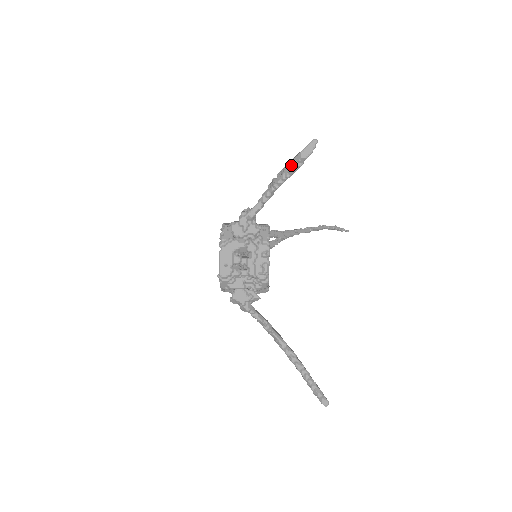
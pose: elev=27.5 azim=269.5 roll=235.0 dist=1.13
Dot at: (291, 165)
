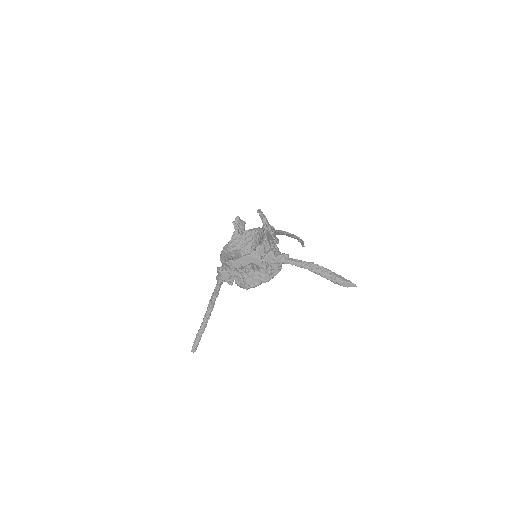
Dot at: (332, 277)
